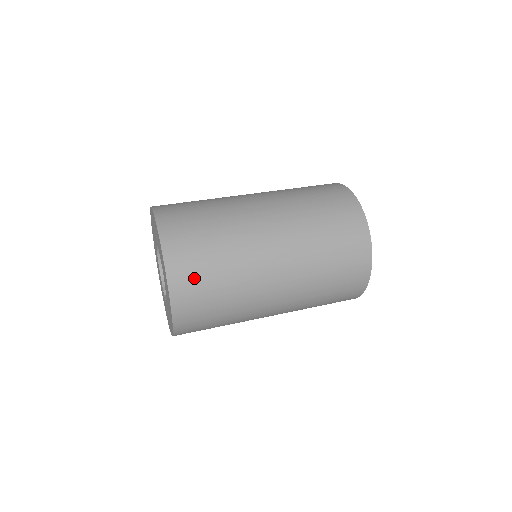
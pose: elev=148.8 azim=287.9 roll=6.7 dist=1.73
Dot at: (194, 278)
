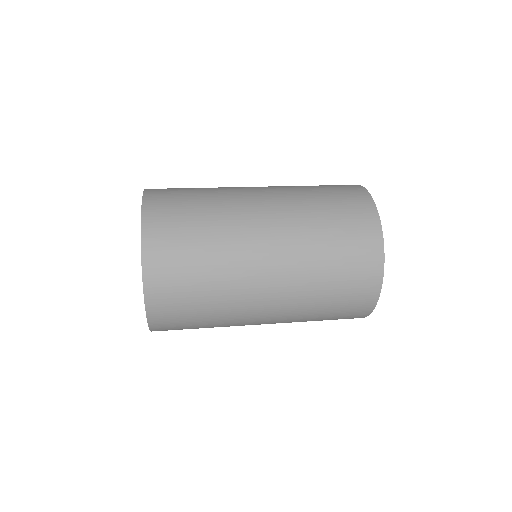
Dot at: (171, 234)
